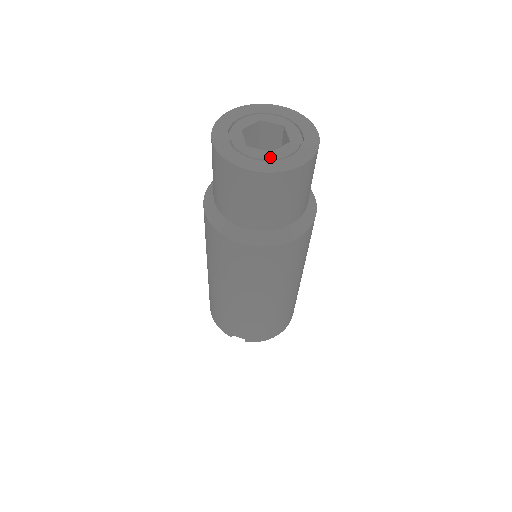
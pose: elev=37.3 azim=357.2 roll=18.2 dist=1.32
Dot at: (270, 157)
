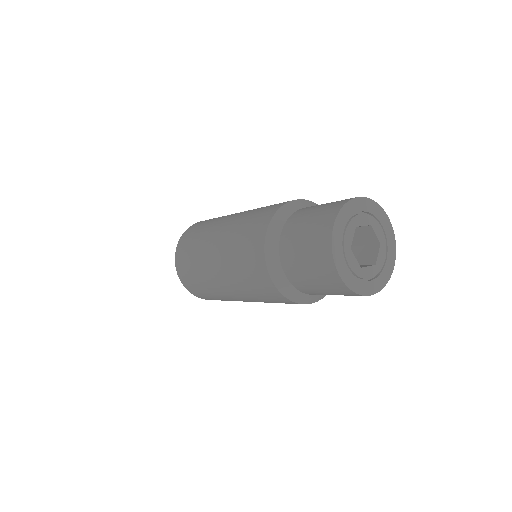
Dot at: (377, 271)
